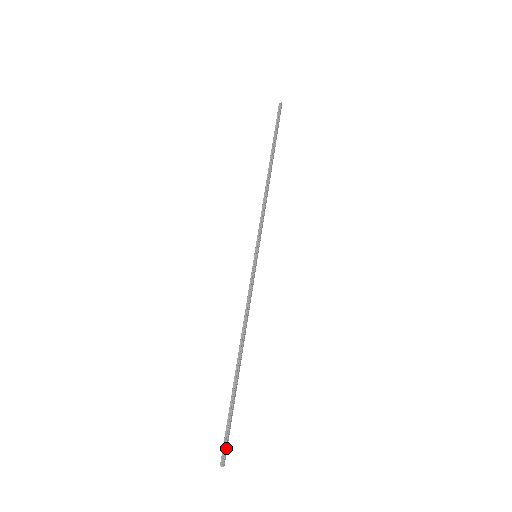
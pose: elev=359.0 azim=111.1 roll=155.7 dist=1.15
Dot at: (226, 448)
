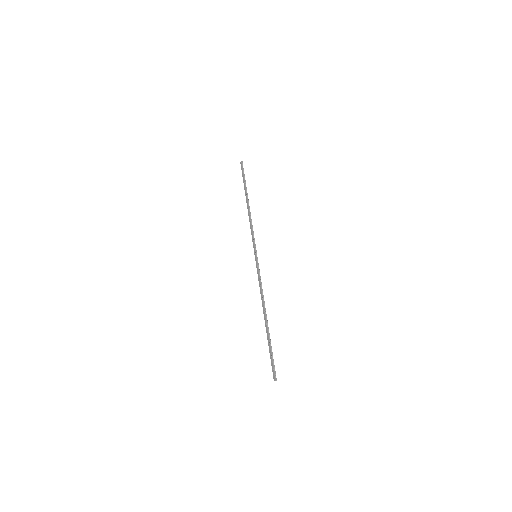
Dot at: occluded
